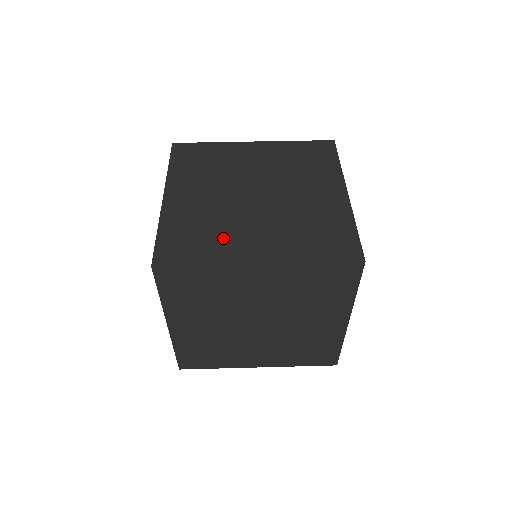
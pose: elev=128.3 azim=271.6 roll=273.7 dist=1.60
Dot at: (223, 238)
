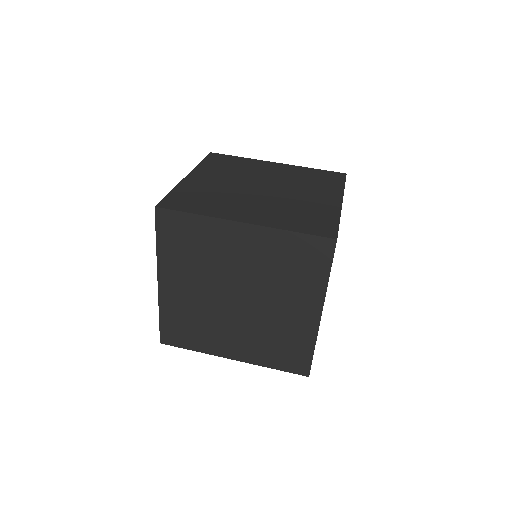
Dot at: (221, 204)
